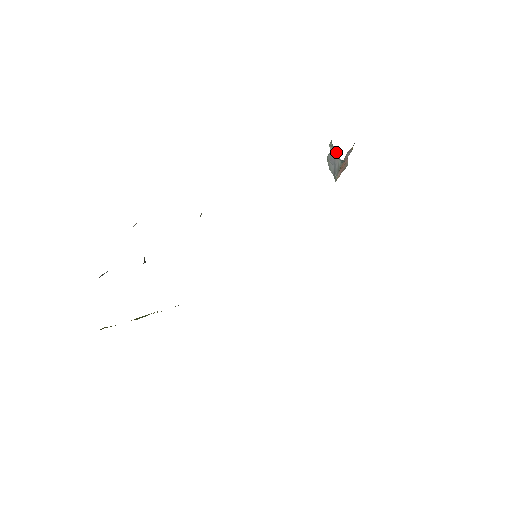
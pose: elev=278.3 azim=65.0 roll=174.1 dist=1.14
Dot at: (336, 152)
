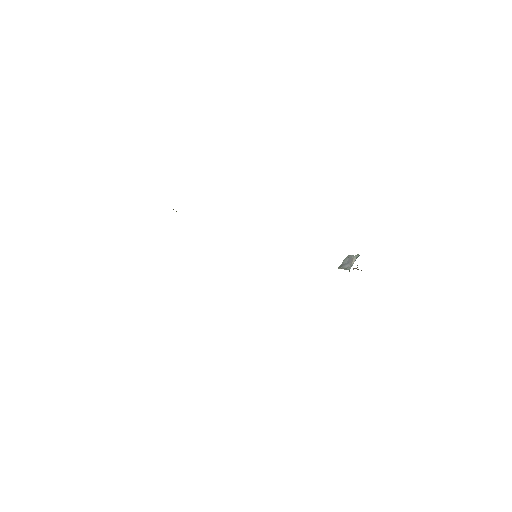
Dot at: occluded
